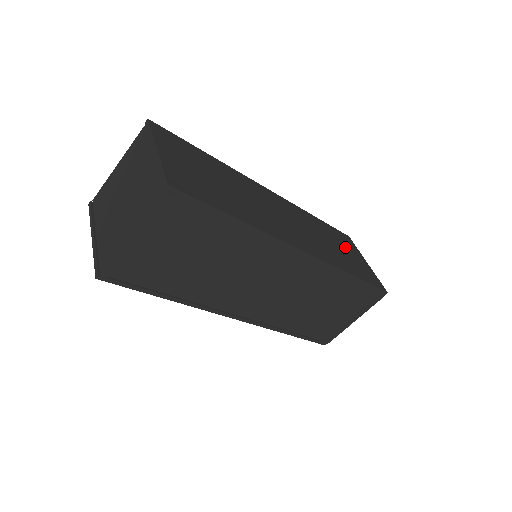
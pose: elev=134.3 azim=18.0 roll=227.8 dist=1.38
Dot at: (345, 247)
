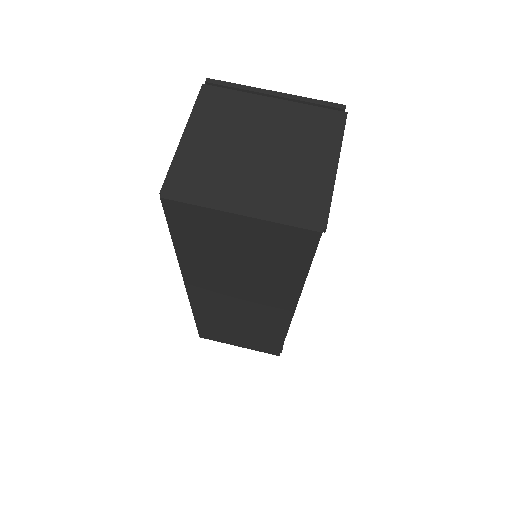
Dot at: occluded
